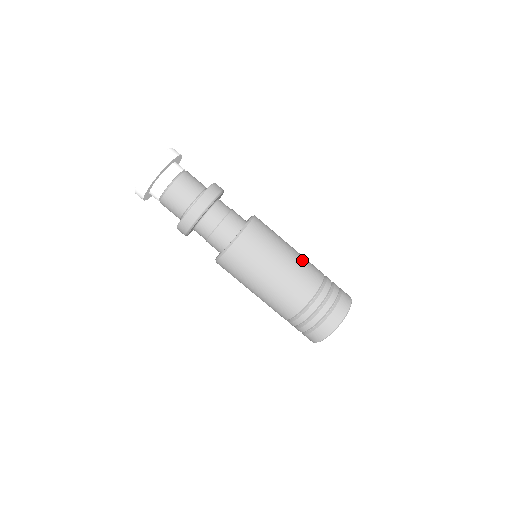
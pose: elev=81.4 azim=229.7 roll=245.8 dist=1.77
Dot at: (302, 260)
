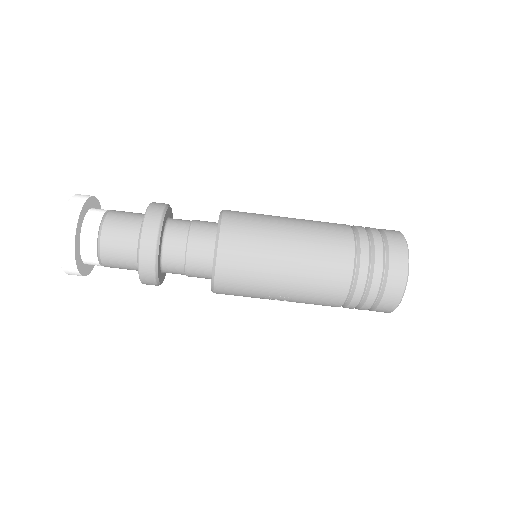
Dot at: occluded
